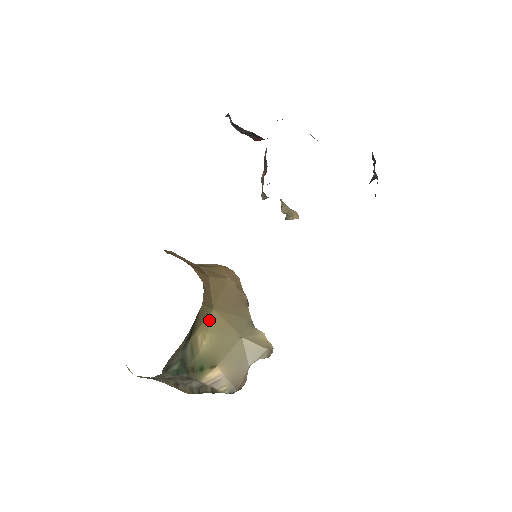
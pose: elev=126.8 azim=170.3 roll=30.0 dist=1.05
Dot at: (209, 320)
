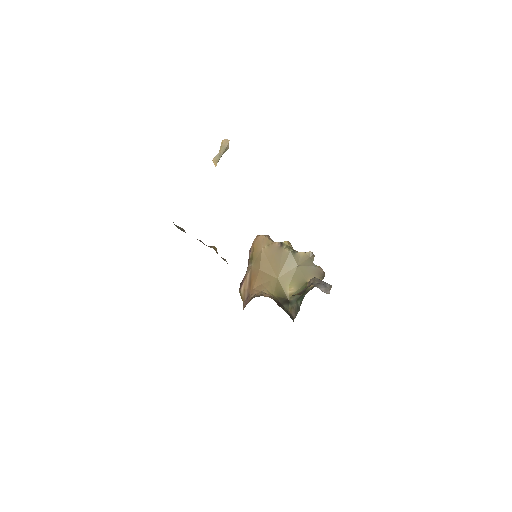
Dot at: (282, 283)
